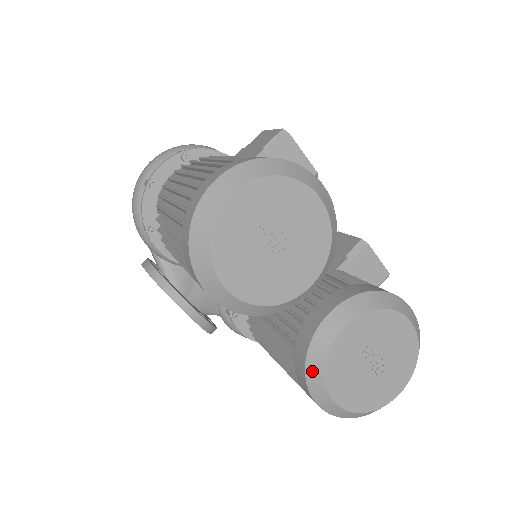
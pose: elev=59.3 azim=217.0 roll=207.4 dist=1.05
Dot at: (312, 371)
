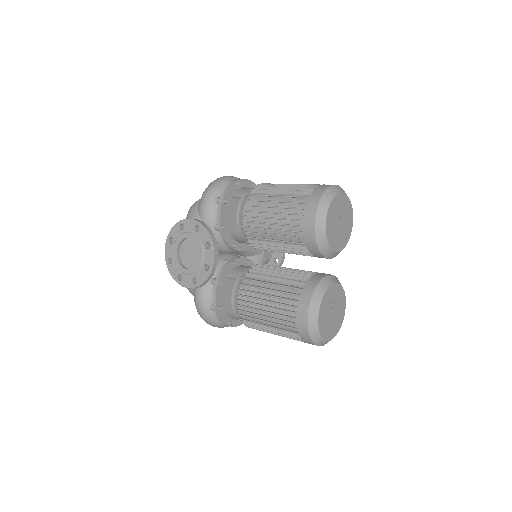
Dot at: (317, 293)
